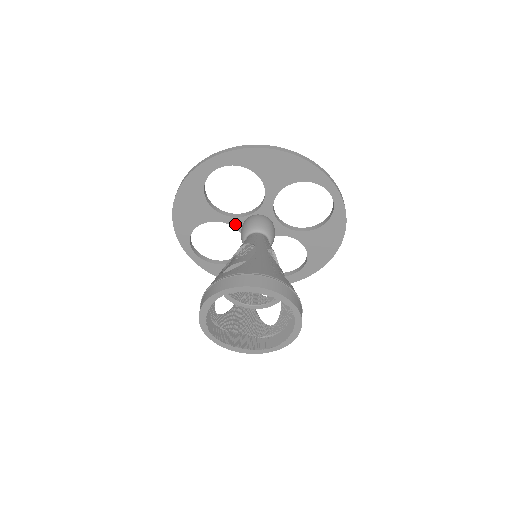
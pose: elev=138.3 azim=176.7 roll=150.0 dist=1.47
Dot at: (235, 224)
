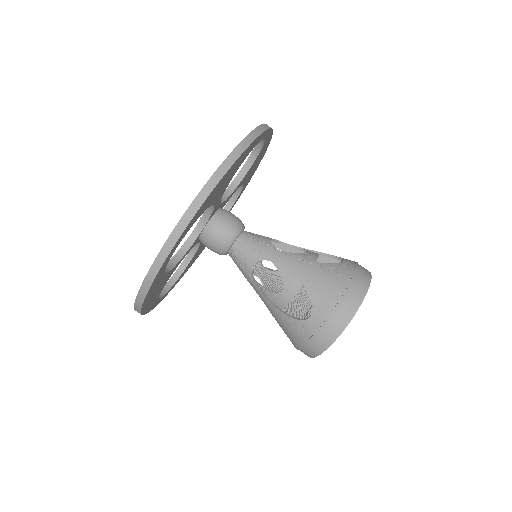
Dot at: (192, 247)
